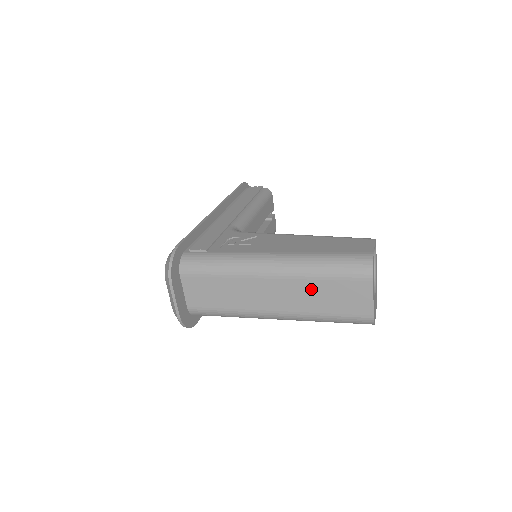
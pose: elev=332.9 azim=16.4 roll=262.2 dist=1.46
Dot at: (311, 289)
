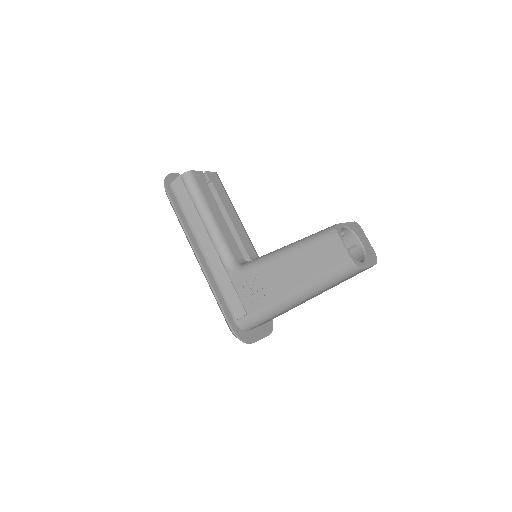
Dot at: (329, 288)
